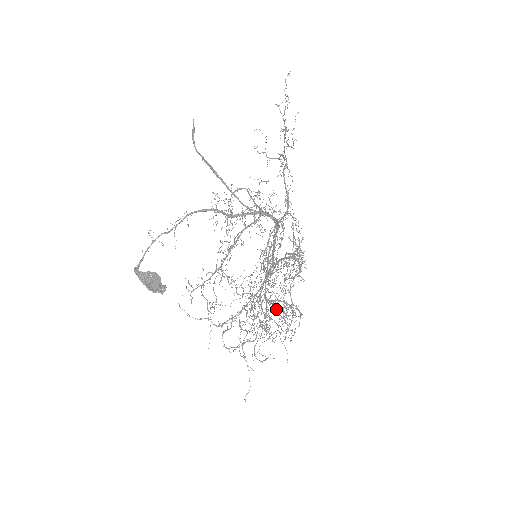
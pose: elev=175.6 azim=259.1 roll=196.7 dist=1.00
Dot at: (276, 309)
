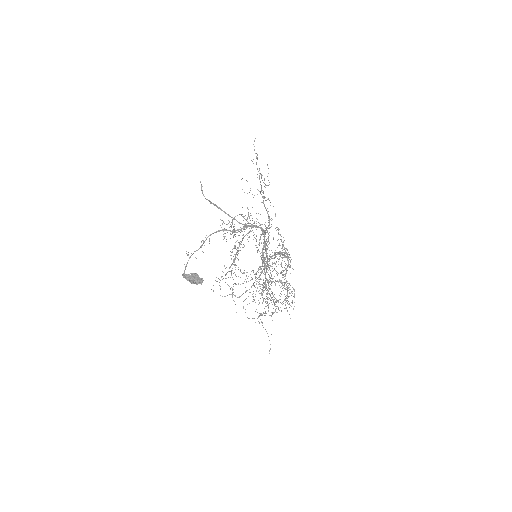
Dot at: occluded
